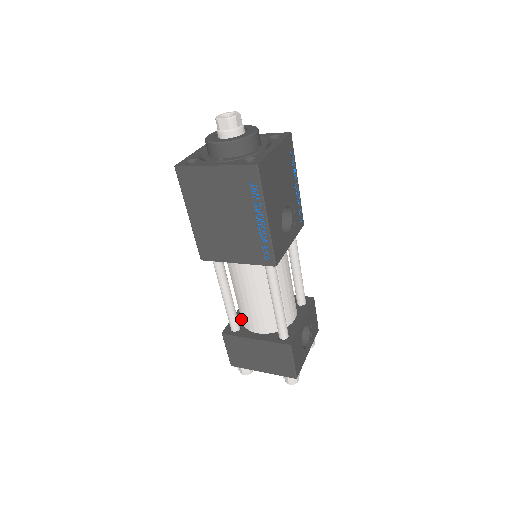
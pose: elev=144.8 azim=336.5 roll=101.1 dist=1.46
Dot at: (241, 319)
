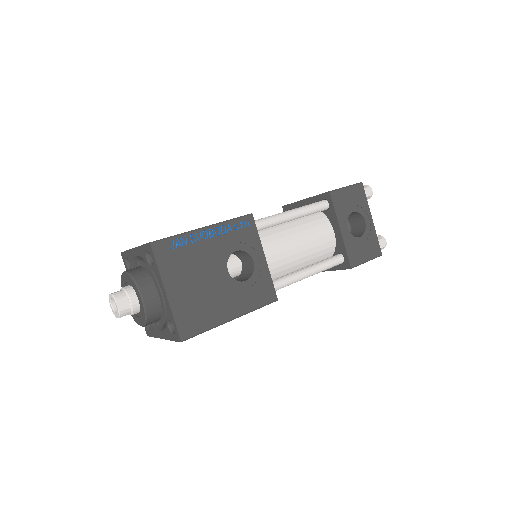
Dot at: occluded
